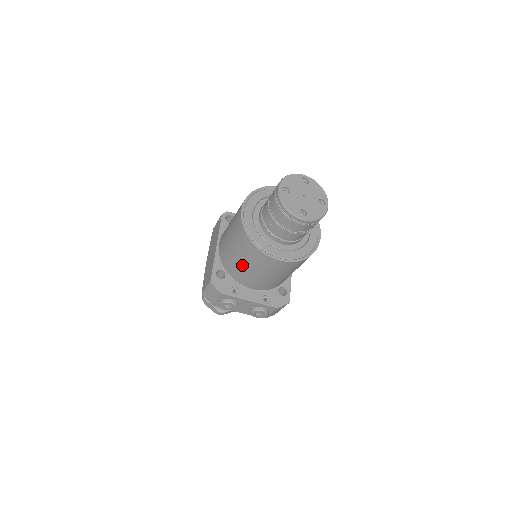
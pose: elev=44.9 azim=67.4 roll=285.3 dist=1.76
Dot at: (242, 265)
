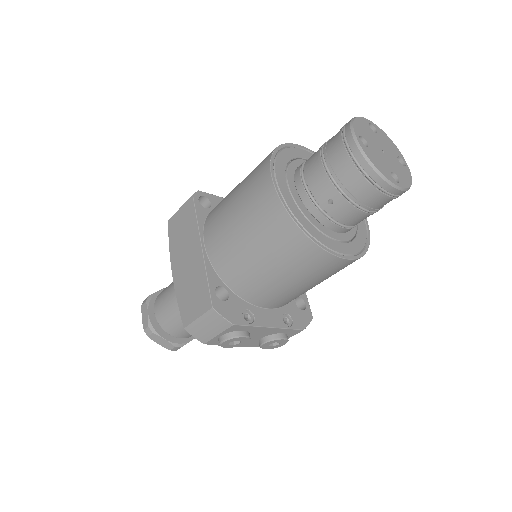
Dot at: (268, 274)
